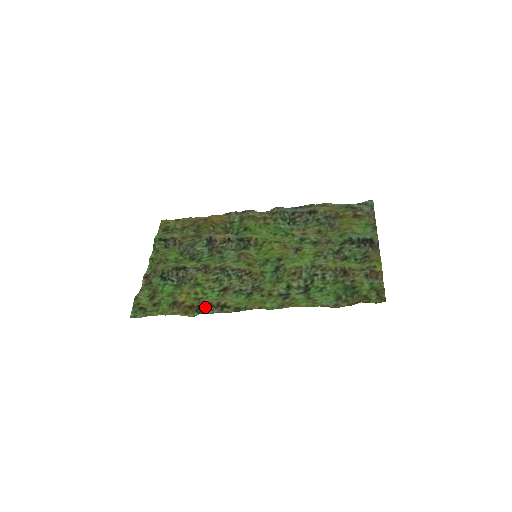
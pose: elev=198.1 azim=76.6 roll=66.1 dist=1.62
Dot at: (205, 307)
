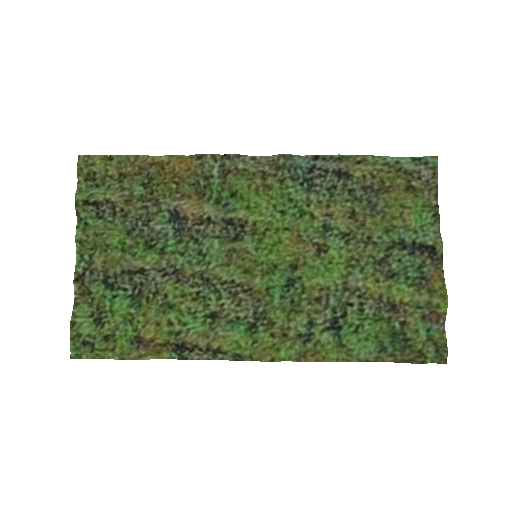
Dot at: (188, 350)
